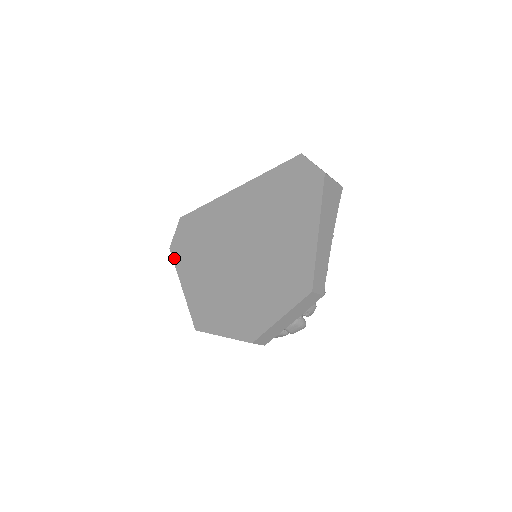
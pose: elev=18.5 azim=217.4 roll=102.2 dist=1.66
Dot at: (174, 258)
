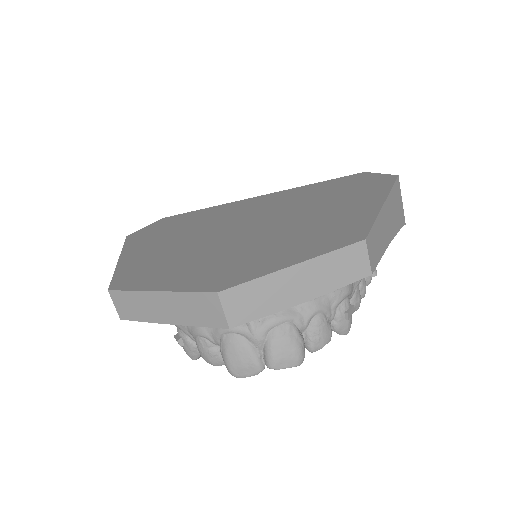
Dot at: (128, 241)
